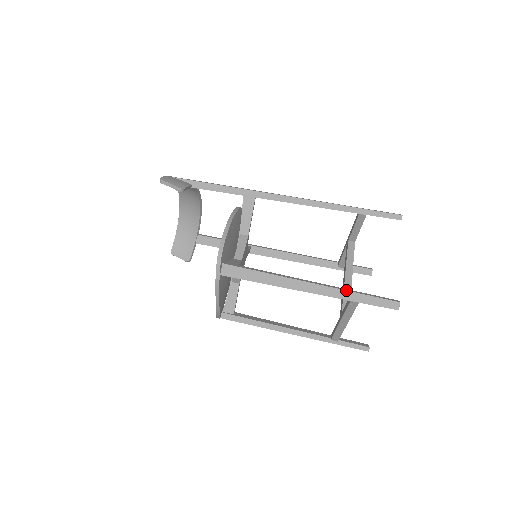
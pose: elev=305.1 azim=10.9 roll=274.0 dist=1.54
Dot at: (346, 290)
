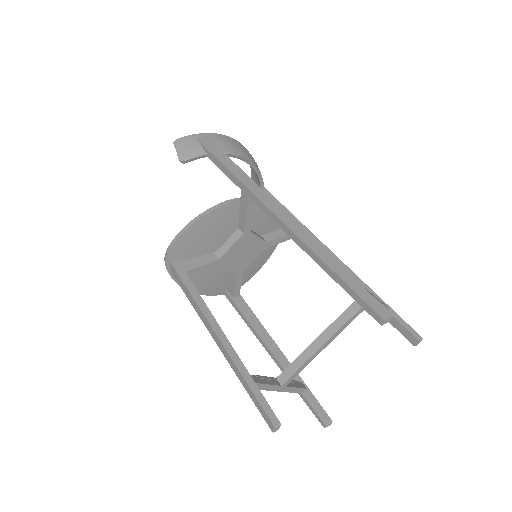
Dot at: (237, 368)
